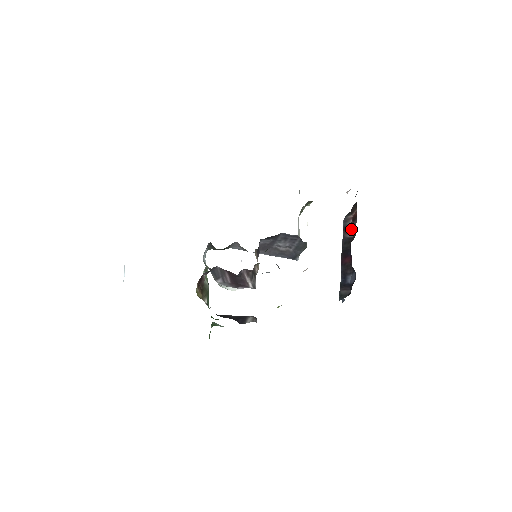
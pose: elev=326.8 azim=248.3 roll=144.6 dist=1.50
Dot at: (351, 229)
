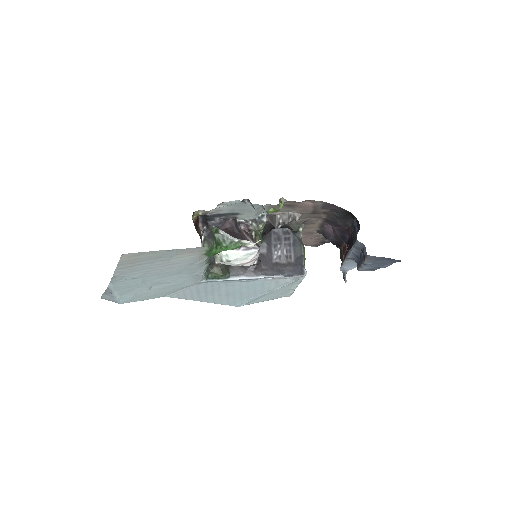
Dot at: occluded
